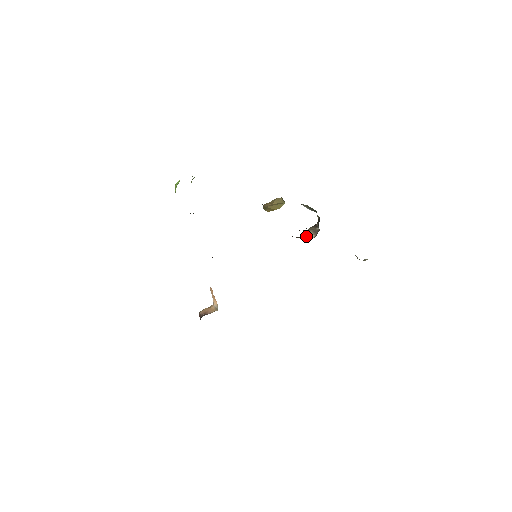
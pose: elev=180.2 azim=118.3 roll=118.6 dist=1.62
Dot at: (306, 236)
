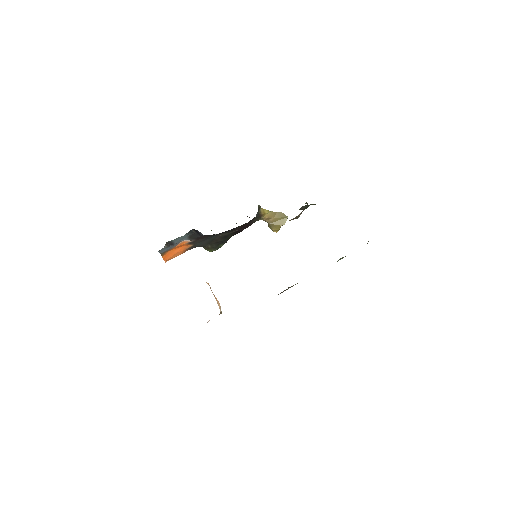
Dot at: (294, 218)
